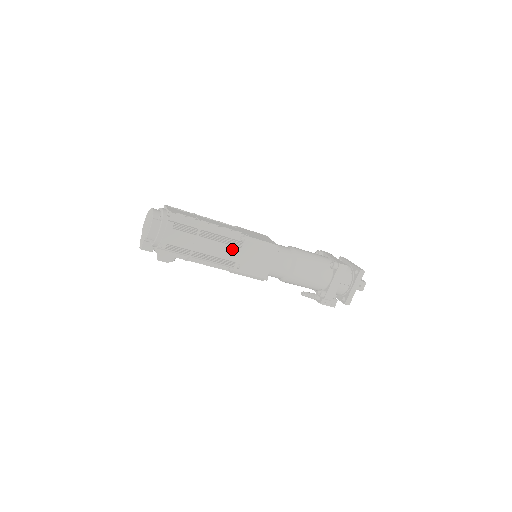
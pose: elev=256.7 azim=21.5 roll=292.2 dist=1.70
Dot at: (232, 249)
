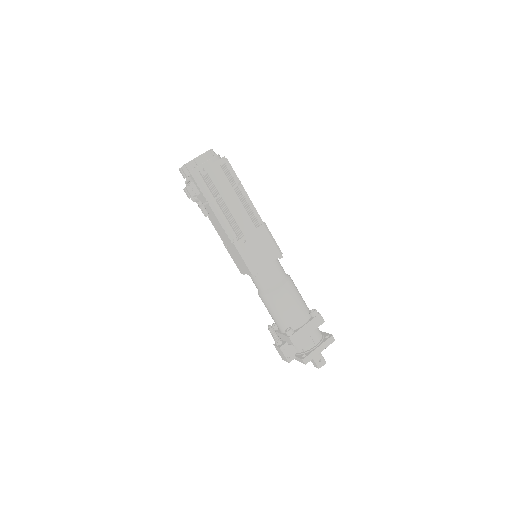
Dot at: (249, 222)
